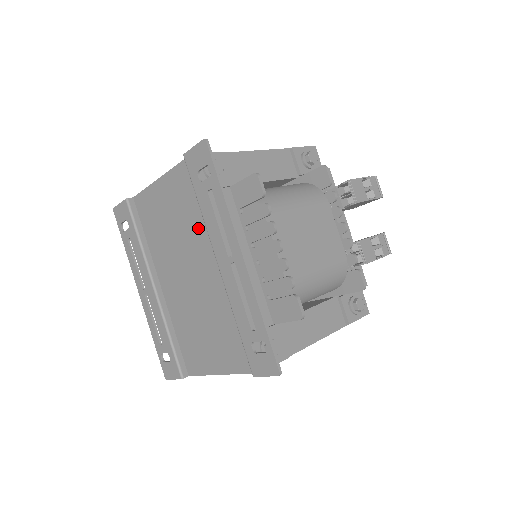
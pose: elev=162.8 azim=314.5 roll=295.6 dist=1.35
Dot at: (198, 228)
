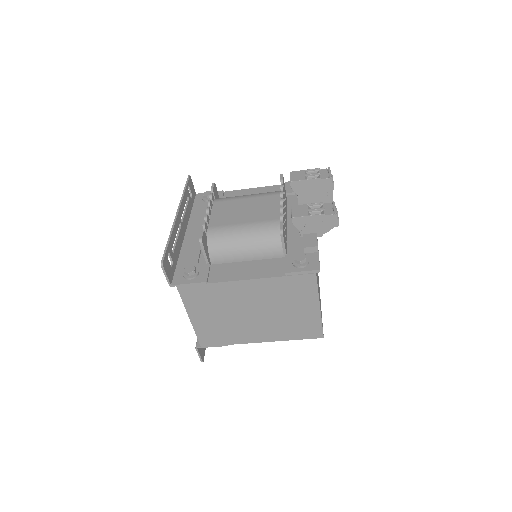
Dot at: occluded
